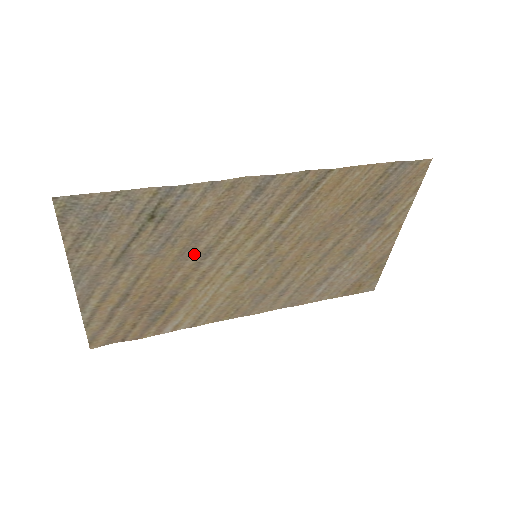
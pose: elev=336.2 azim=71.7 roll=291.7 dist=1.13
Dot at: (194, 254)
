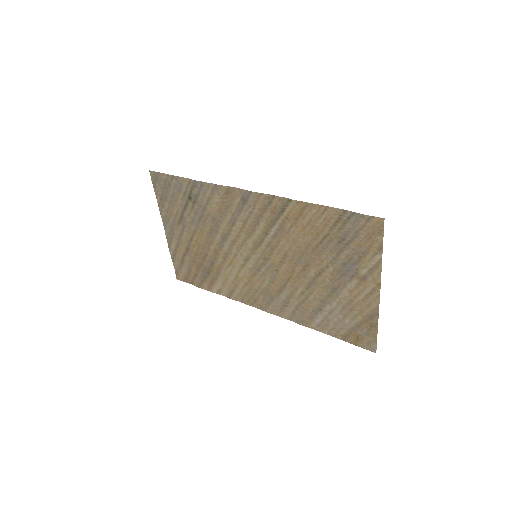
Dot at: (218, 236)
